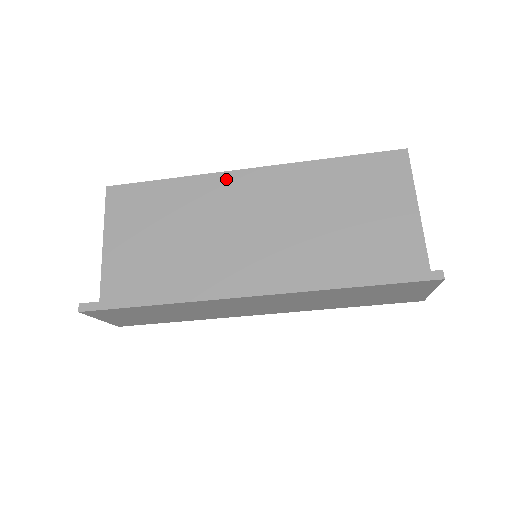
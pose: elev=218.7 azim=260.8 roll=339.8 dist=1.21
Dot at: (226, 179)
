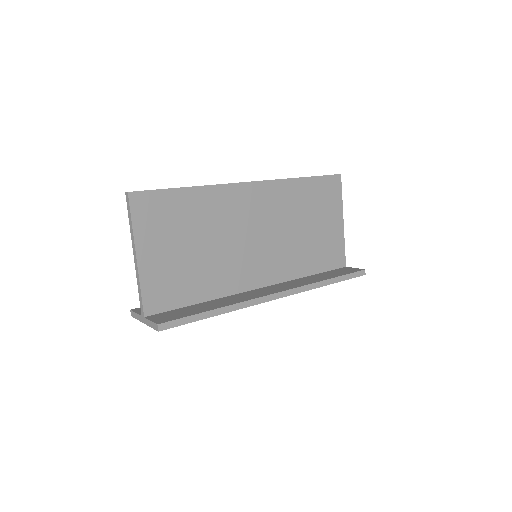
Dot at: (235, 191)
